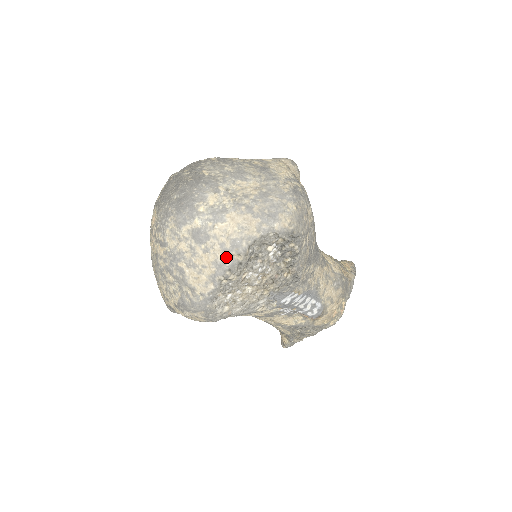
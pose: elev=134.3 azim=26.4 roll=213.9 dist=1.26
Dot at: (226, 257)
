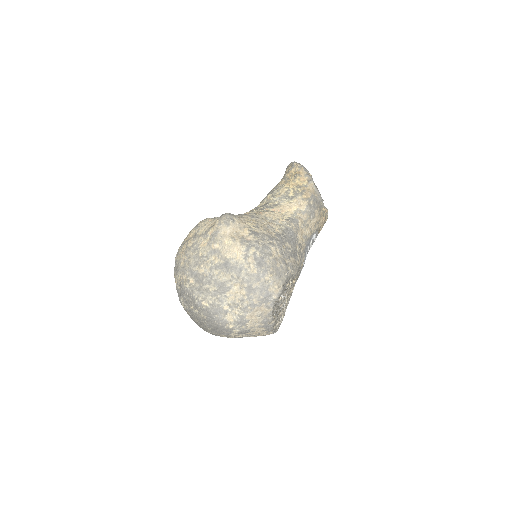
Dot at: (267, 327)
